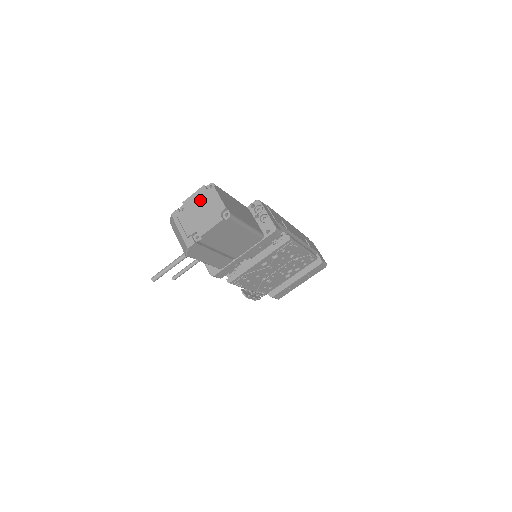
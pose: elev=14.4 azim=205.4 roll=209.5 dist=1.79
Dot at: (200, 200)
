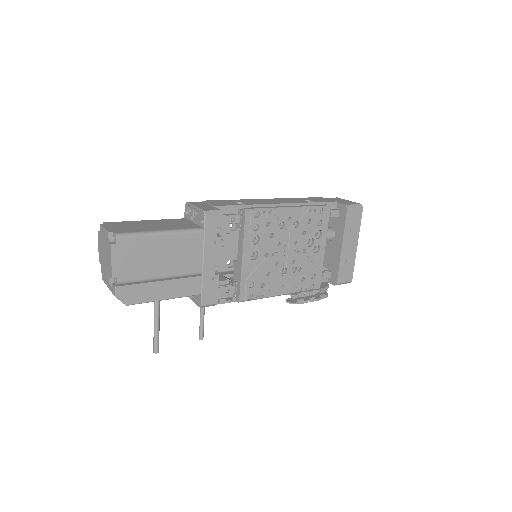
Dot at: (101, 246)
